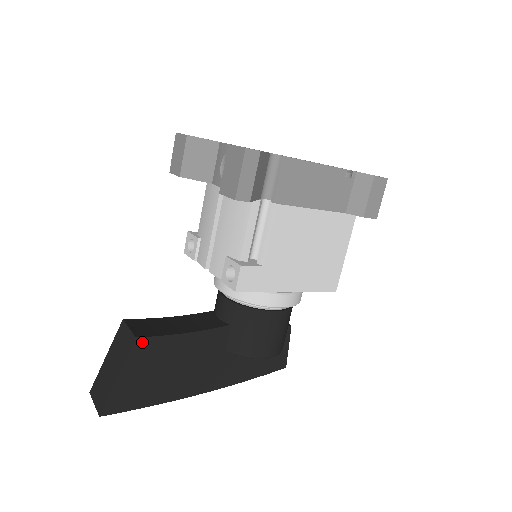
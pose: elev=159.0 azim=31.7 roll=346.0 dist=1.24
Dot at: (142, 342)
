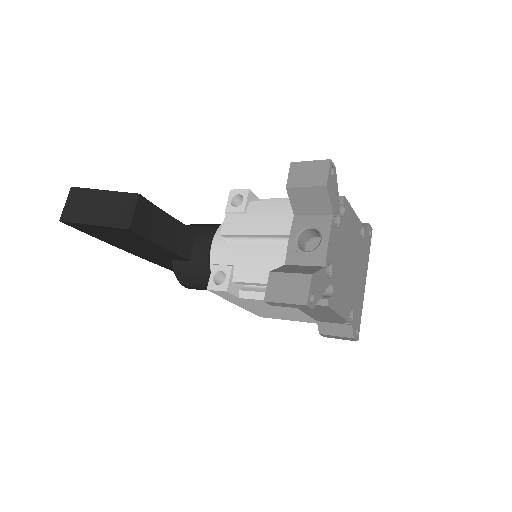
Dot at: (130, 232)
